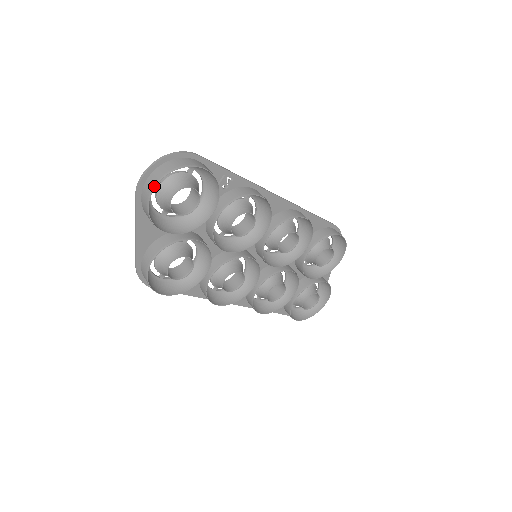
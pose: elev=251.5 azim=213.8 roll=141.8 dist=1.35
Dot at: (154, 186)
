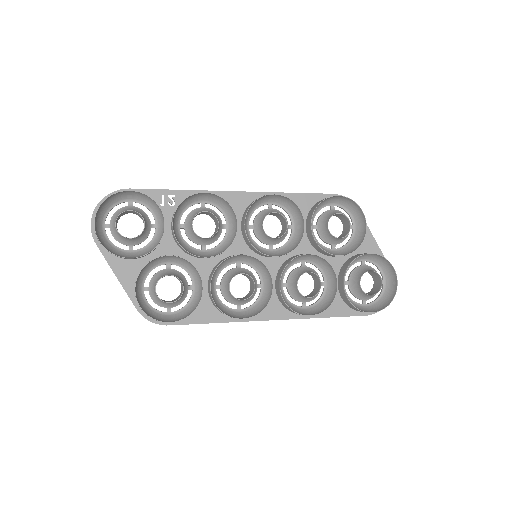
Dot at: (94, 222)
